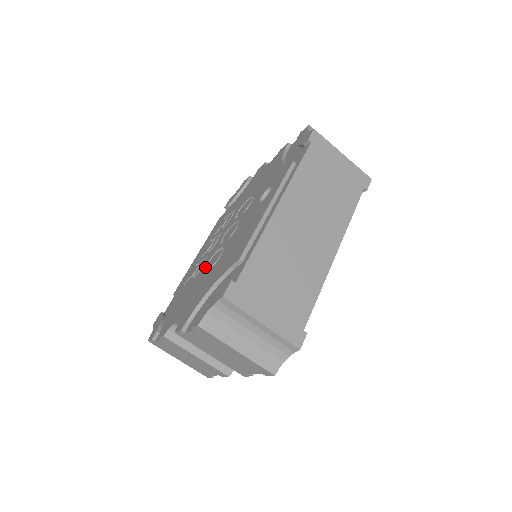
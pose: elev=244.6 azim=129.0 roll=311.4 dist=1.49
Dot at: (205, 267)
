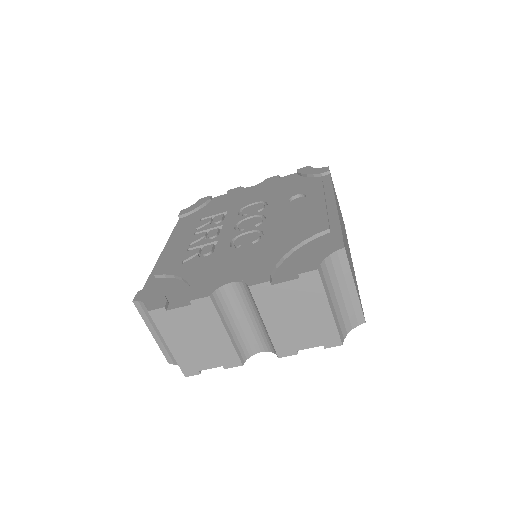
Dot at: (230, 245)
